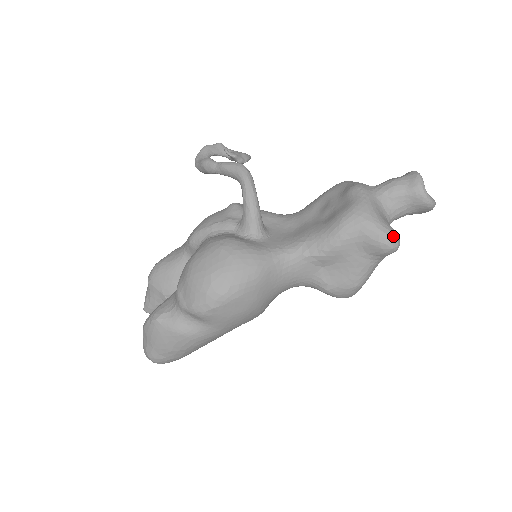
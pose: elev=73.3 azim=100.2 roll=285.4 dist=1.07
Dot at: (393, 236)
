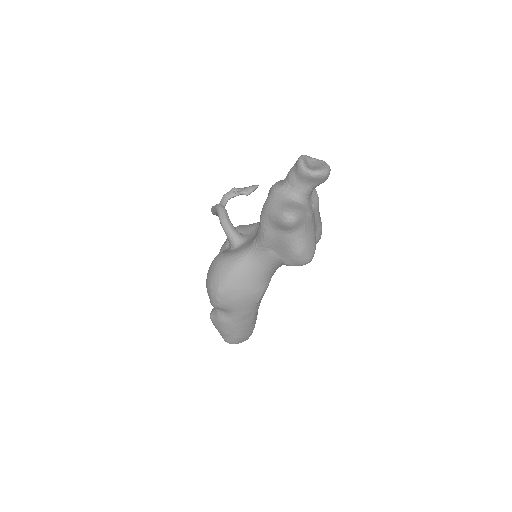
Dot at: (285, 214)
